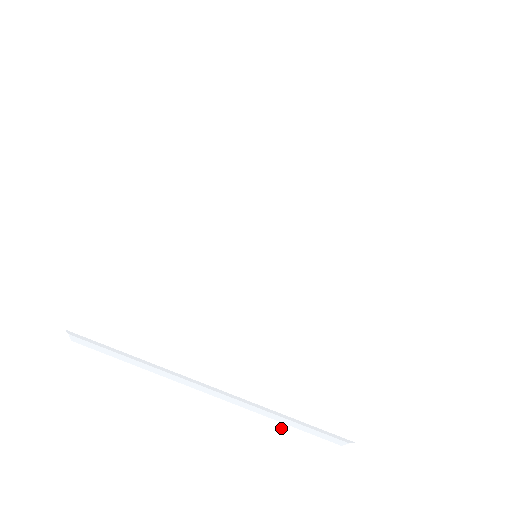
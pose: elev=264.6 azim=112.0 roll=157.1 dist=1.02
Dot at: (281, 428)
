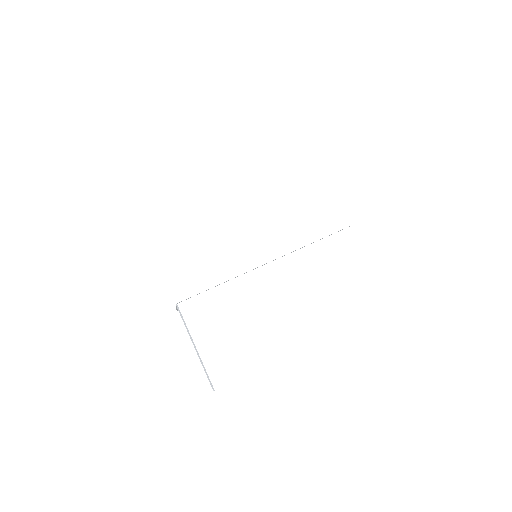
Dot at: occluded
